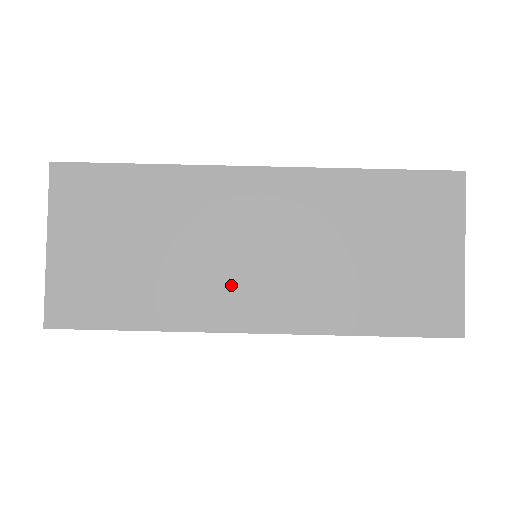
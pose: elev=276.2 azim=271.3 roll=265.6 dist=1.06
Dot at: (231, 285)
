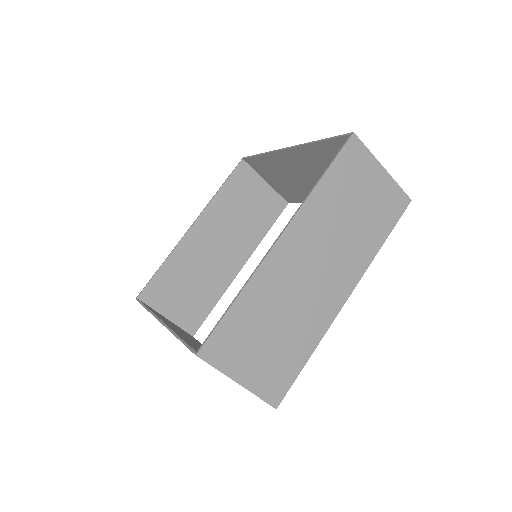
Dot at: (322, 295)
